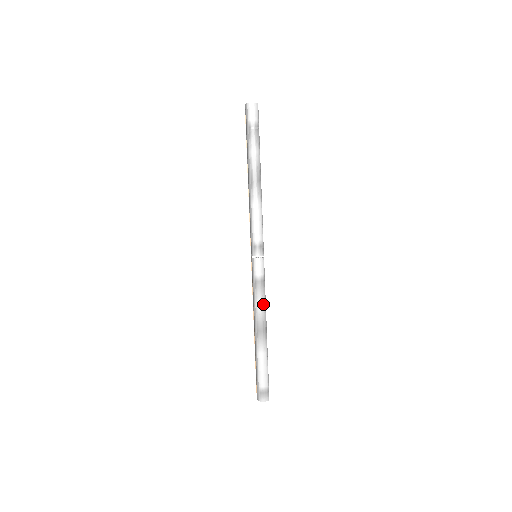
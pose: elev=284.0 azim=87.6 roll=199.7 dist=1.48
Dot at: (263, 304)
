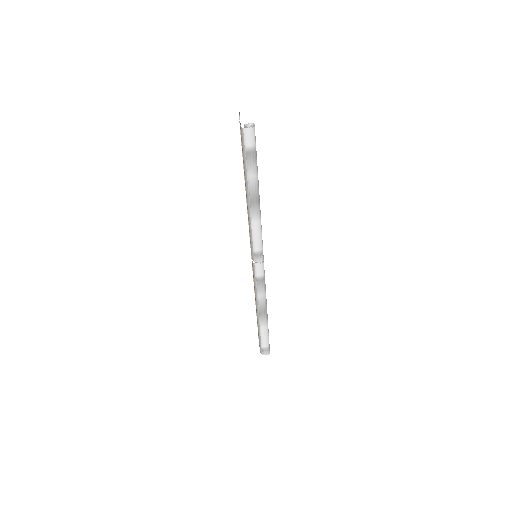
Dot at: (264, 295)
